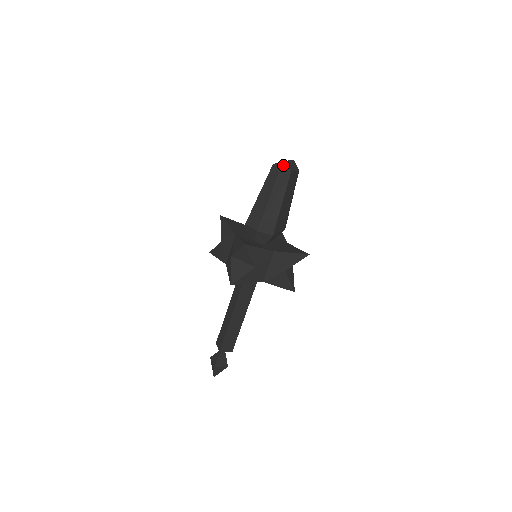
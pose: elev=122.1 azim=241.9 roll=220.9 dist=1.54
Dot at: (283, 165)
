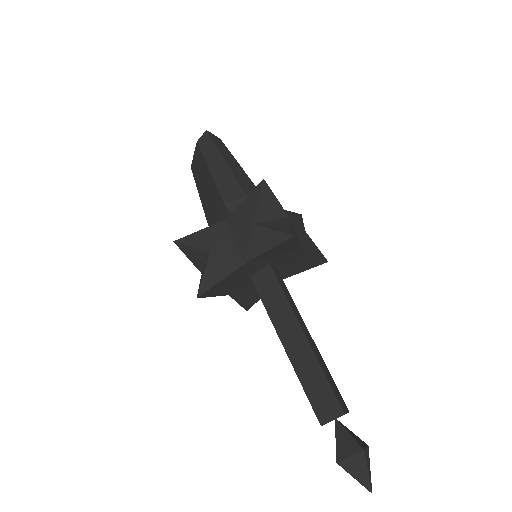
Dot at: (209, 134)
